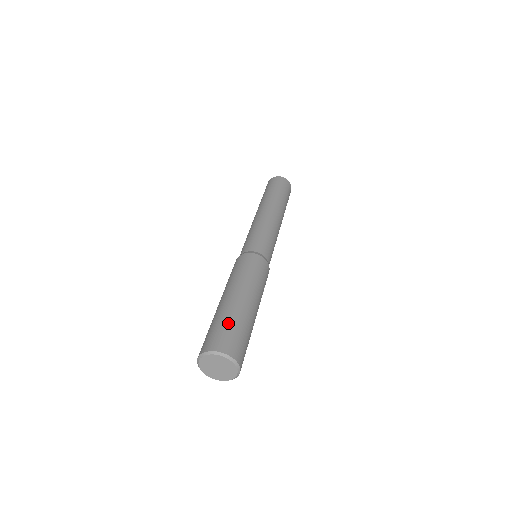
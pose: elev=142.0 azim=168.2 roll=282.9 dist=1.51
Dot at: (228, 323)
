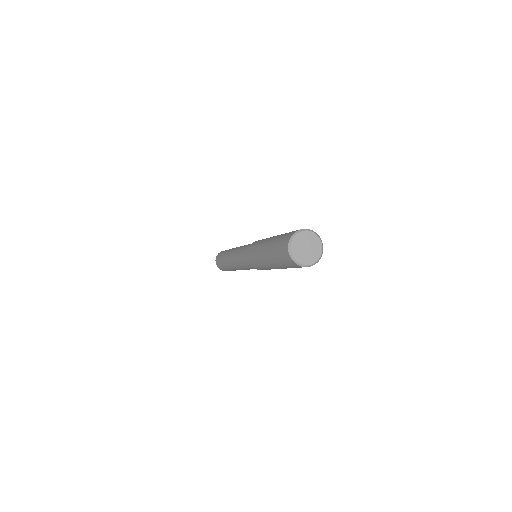
Dot at: occluded
